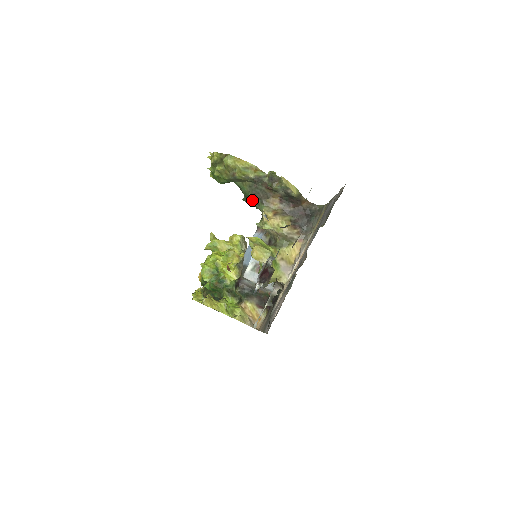
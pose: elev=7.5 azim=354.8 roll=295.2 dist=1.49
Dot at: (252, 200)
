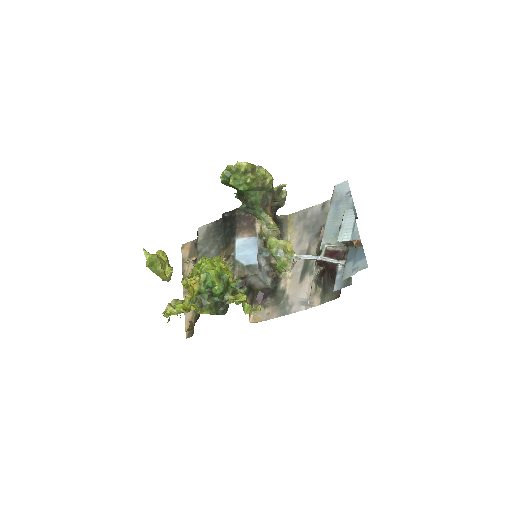
Dot at: (257, 207)
